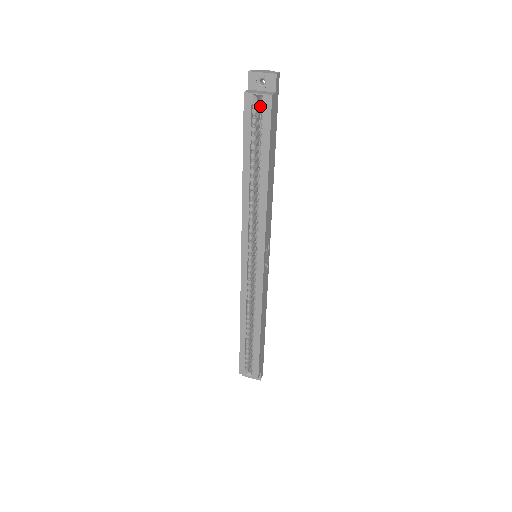
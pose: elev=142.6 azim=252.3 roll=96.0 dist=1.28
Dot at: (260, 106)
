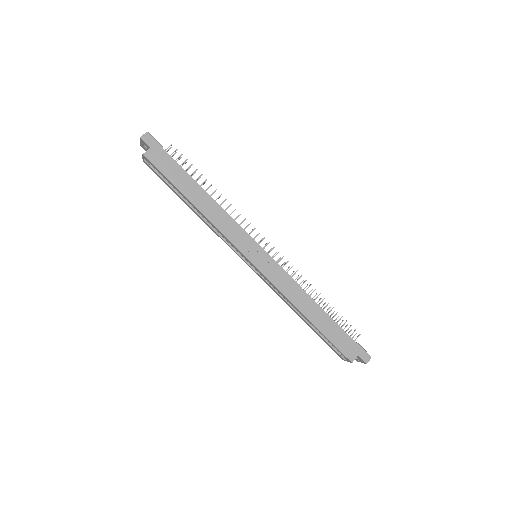
Dot at: occluded
